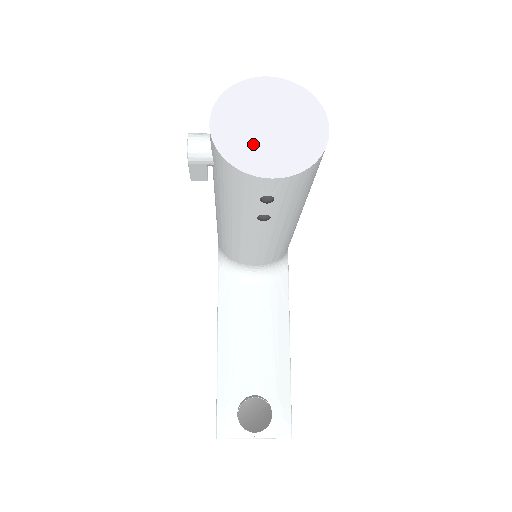
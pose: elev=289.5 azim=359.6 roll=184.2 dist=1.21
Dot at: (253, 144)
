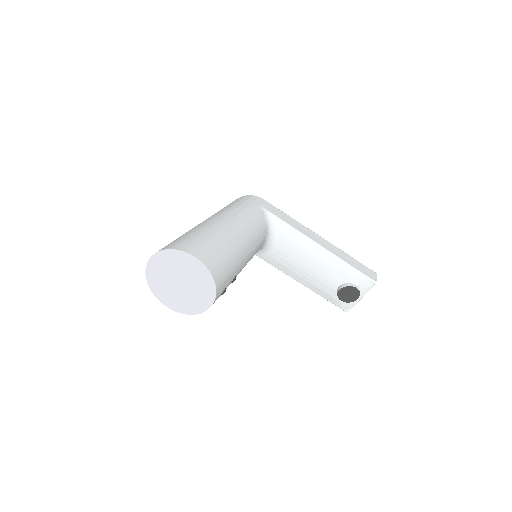
Dot at: (188, 298)
